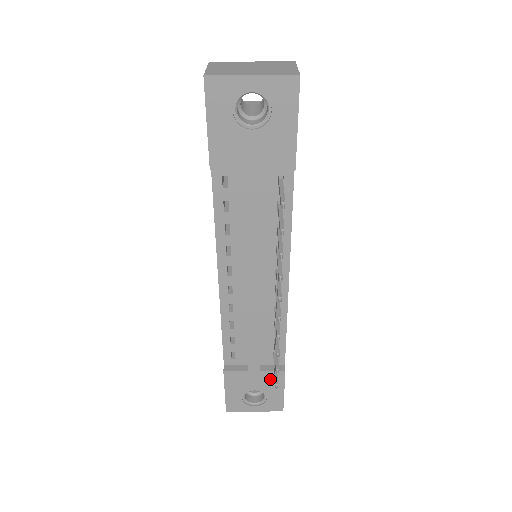
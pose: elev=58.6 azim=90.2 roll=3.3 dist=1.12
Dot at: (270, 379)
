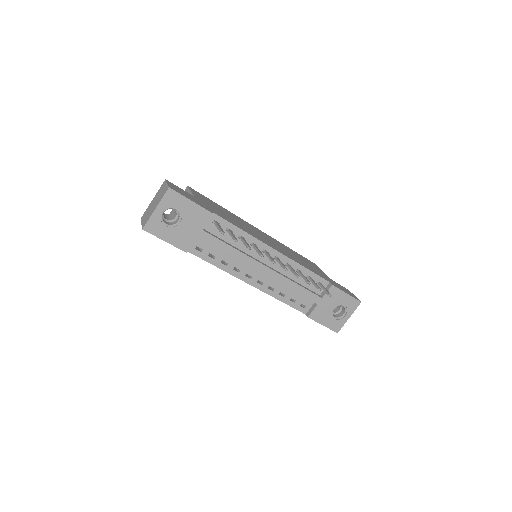
Dot at: (332, 296)
